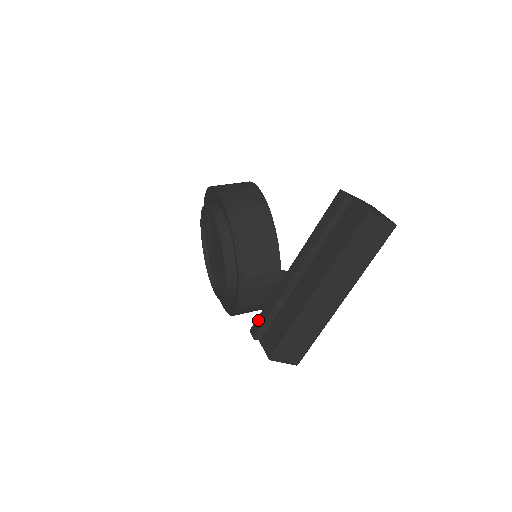
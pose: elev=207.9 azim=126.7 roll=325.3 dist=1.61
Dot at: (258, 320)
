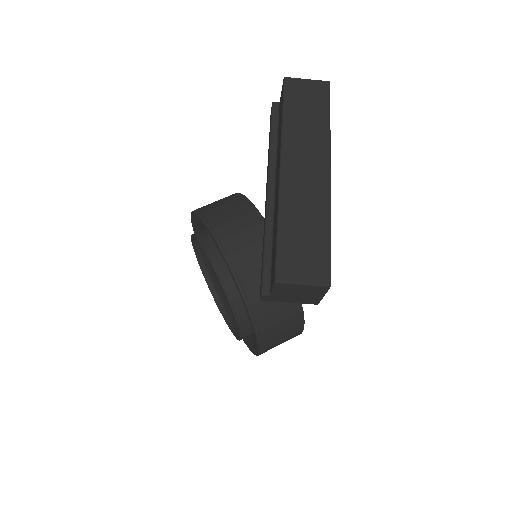
Dot at: (261, 276)
